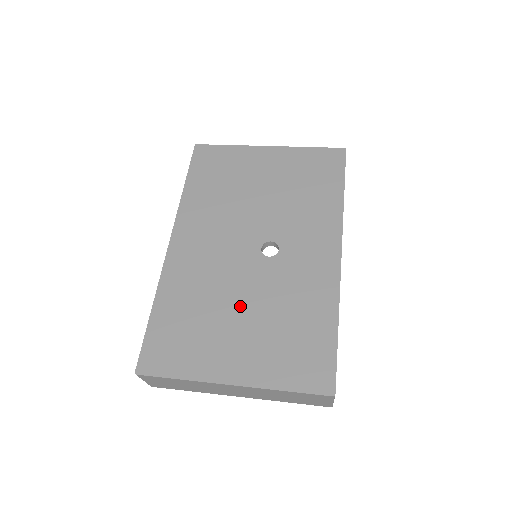
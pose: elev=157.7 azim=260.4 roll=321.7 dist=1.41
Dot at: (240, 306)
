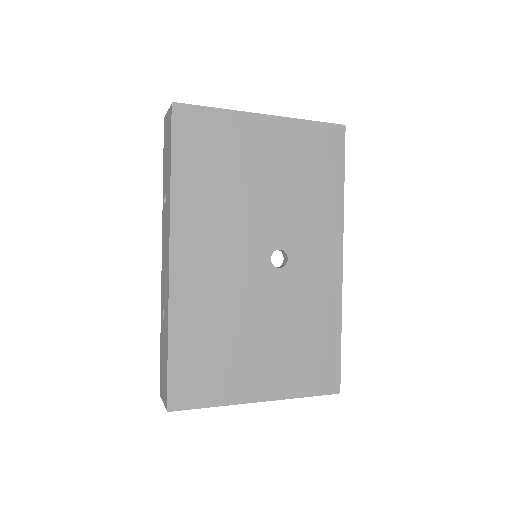
Dot at: (258, 326)
